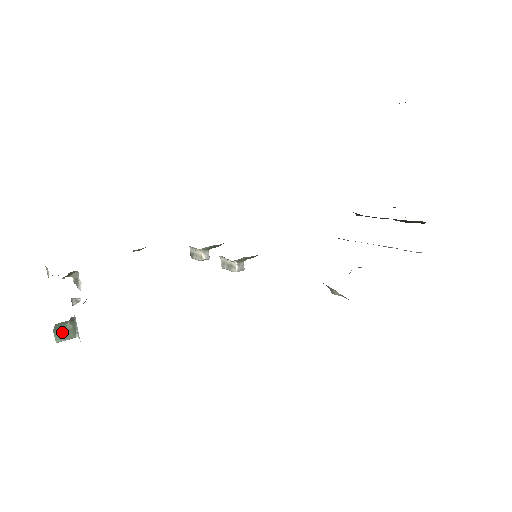
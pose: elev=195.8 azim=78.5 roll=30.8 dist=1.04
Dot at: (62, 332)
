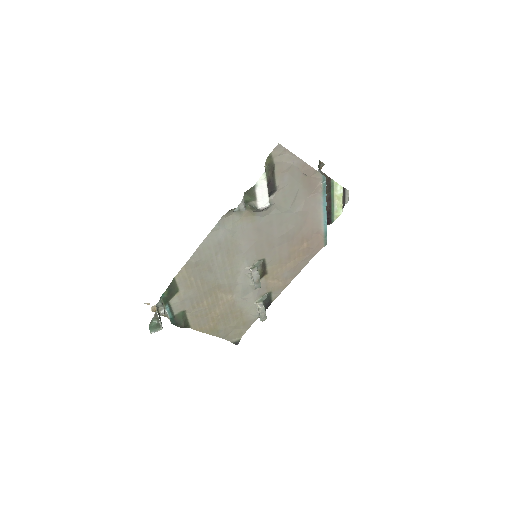
Dot at: (154, 327)
